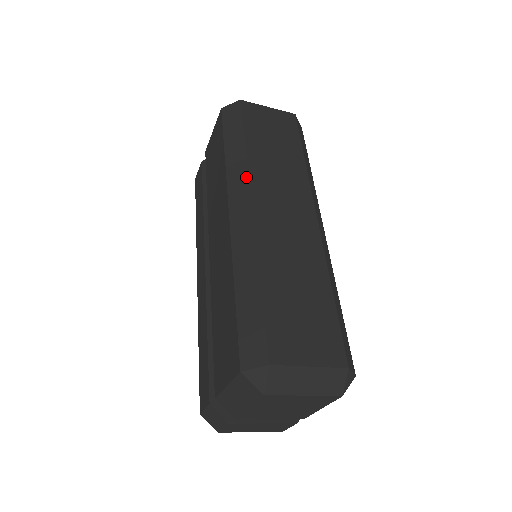
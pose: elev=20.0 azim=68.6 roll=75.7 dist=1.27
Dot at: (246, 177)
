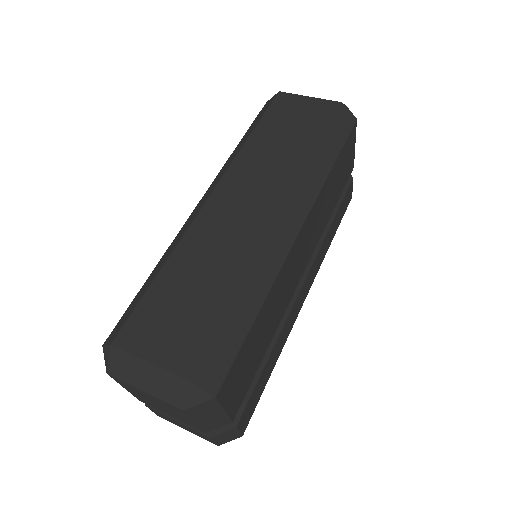
Dot at: (227, 168)
